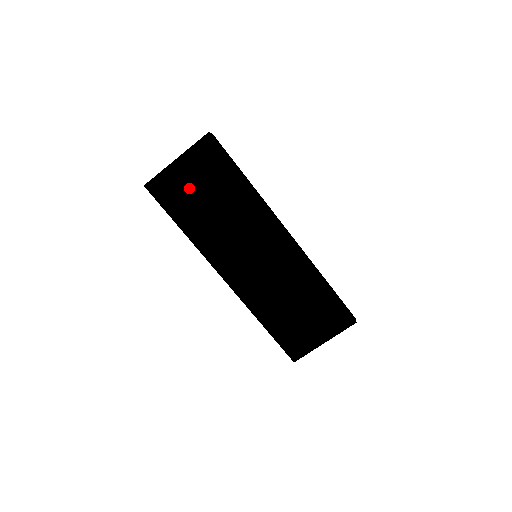
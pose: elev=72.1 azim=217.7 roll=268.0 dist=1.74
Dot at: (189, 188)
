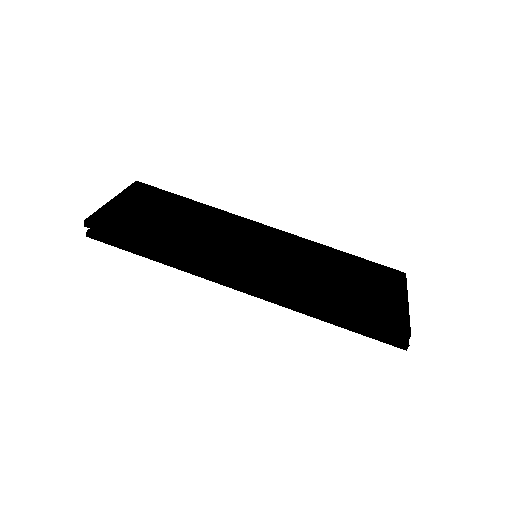
Dot at: (141, 214)
